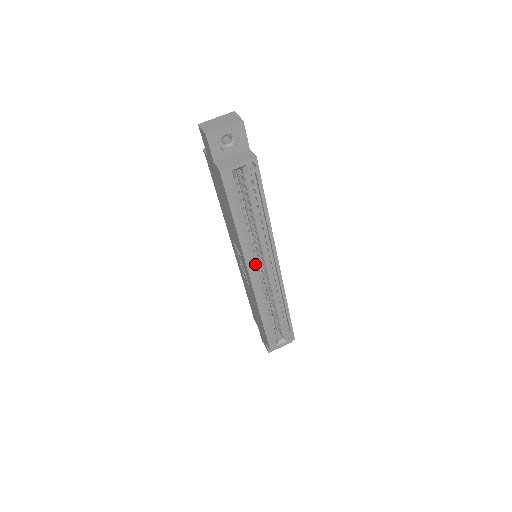
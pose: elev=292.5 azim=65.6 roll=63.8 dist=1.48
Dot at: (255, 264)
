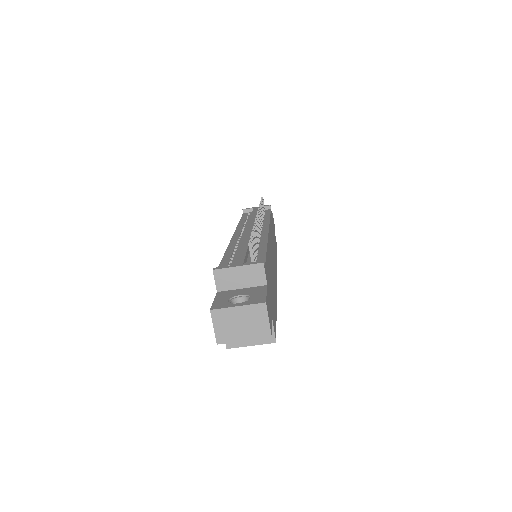
Dot at: occluded
